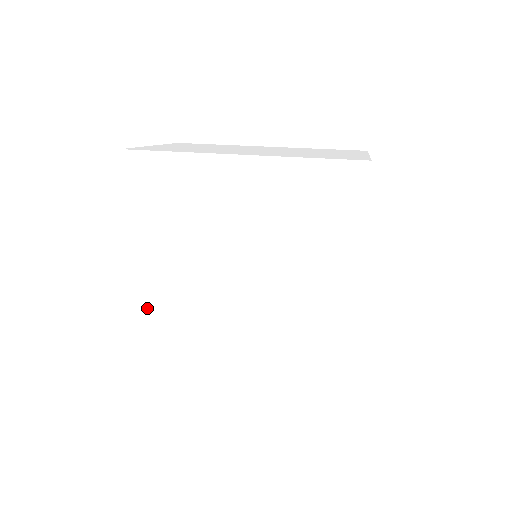
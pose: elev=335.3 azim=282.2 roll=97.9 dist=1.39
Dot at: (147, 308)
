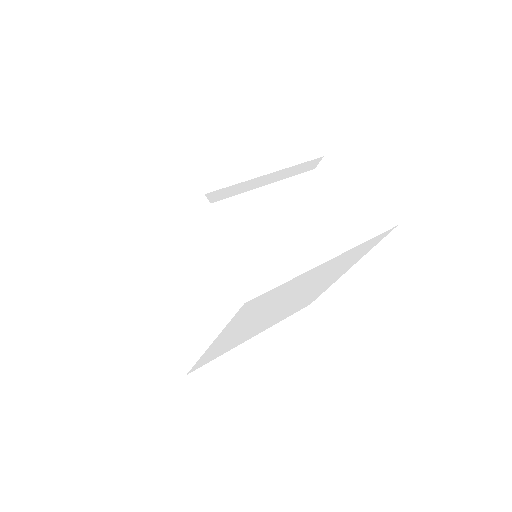
Dot at: occluded
